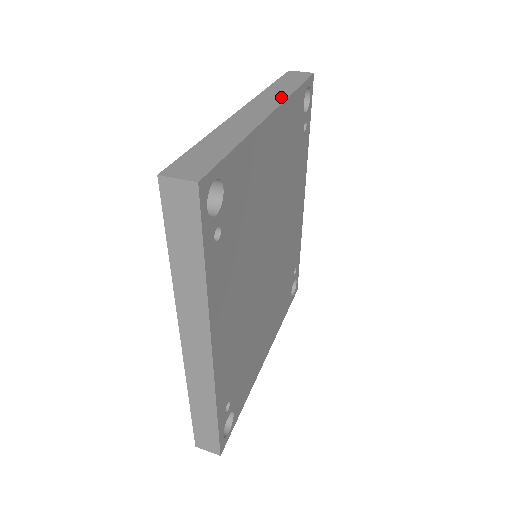
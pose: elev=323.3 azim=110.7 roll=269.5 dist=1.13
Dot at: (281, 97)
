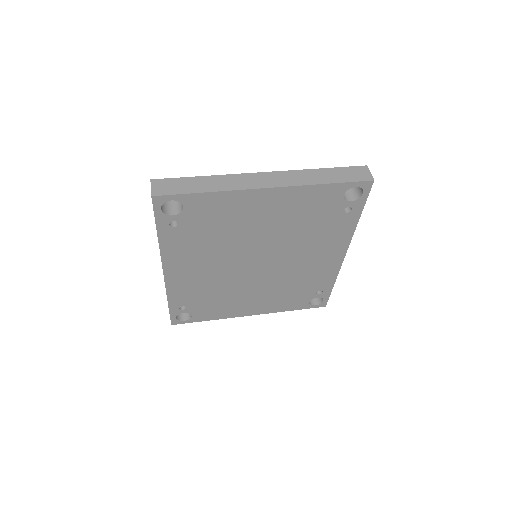
Dot at: (300, 182)
